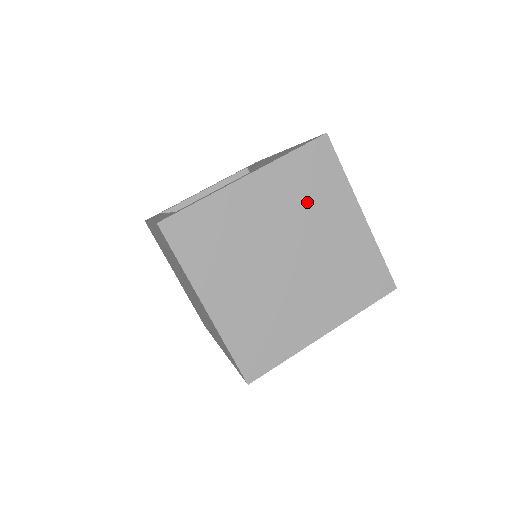
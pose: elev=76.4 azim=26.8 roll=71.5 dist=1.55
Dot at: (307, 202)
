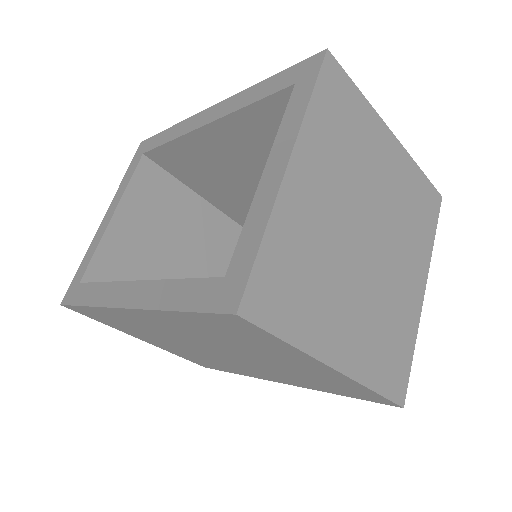
Dot at: (351, 155)
